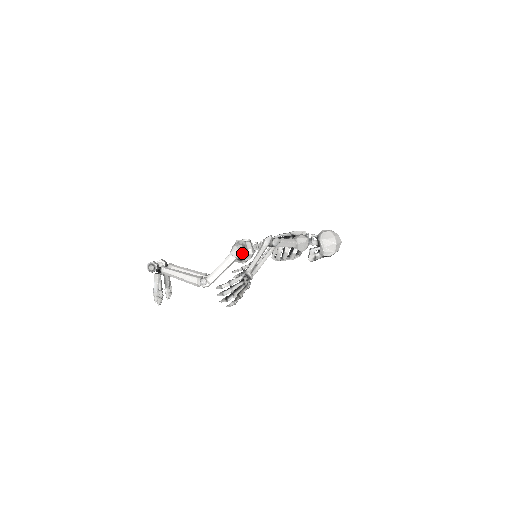
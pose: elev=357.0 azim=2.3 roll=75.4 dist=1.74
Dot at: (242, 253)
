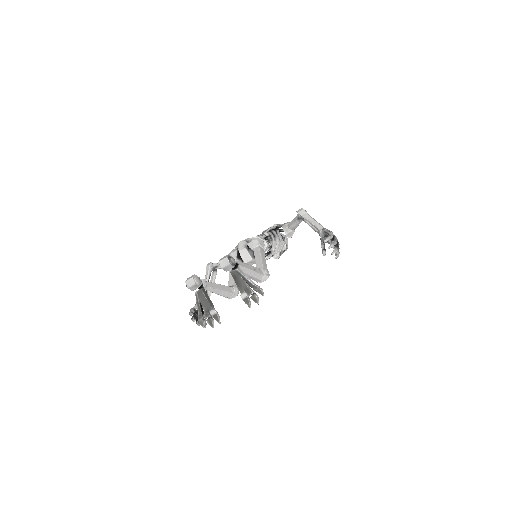
Dot at: occluded
